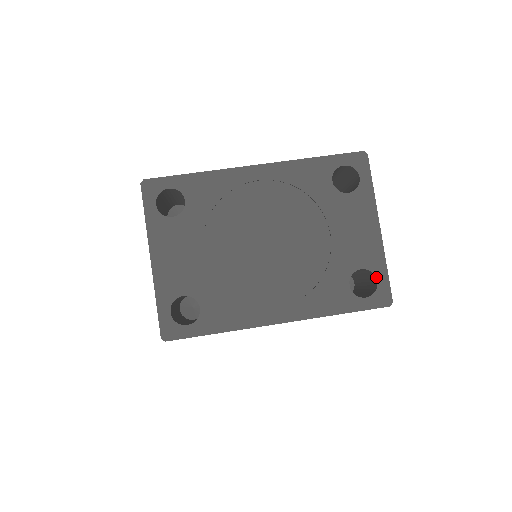
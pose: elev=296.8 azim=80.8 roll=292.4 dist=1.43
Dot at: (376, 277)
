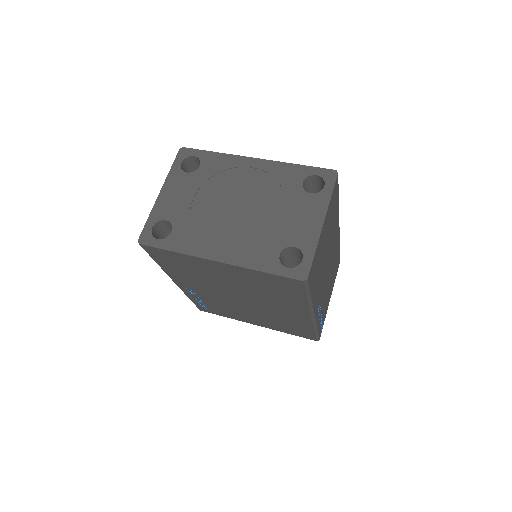
Dot at: (303, 256)
